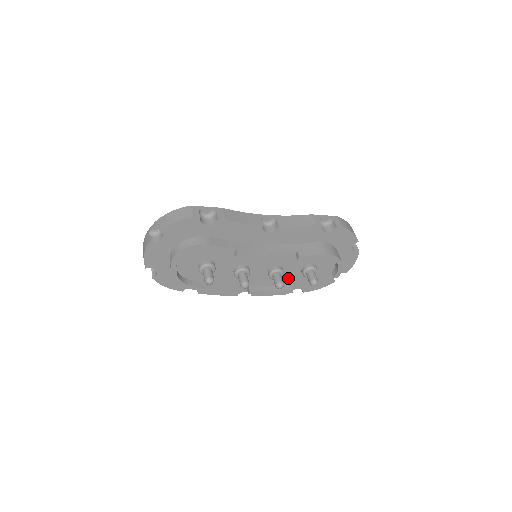
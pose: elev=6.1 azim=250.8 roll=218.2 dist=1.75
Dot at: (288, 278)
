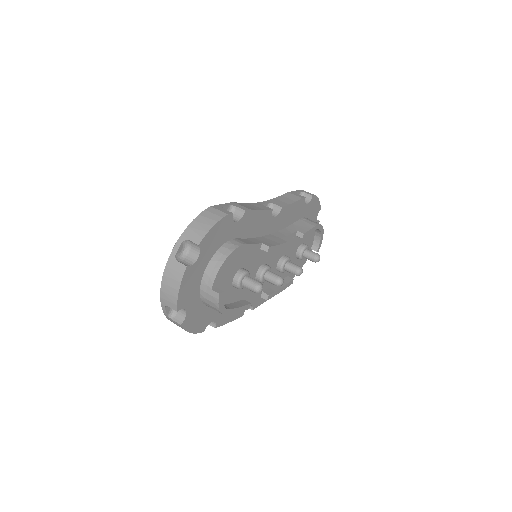
Dot at: occluded
